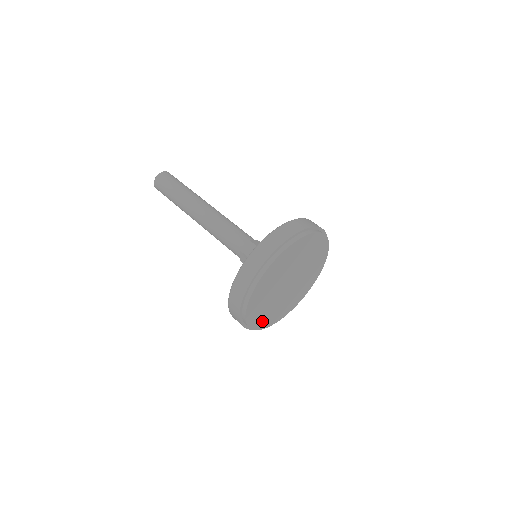
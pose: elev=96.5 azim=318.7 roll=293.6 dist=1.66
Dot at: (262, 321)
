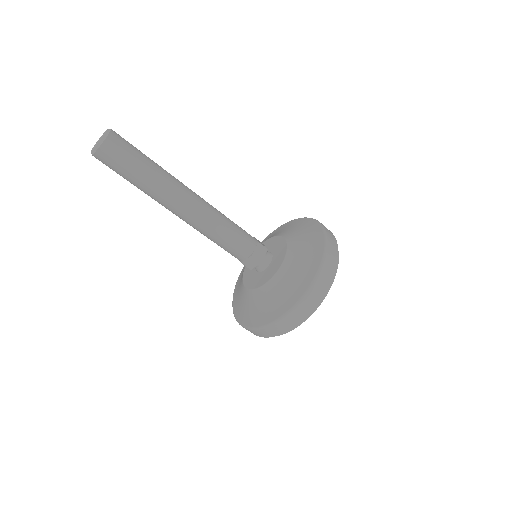
Dot at: occluded
